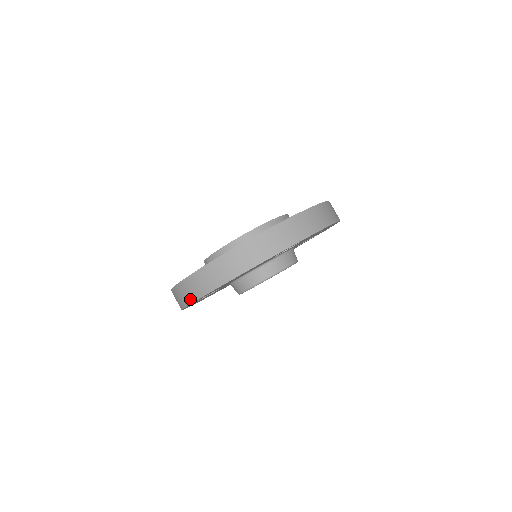
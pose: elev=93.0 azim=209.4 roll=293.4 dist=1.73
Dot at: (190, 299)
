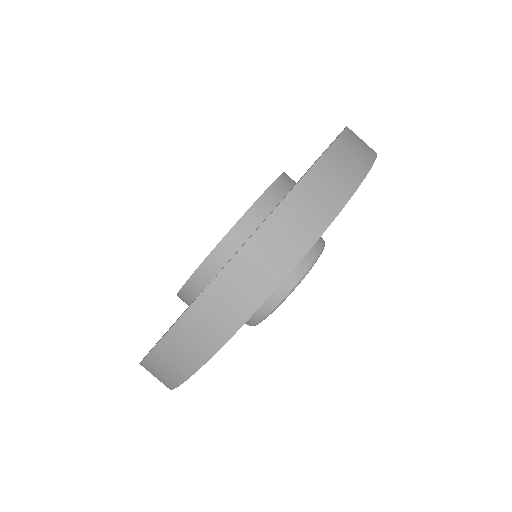
Dot at: (247, 306)
